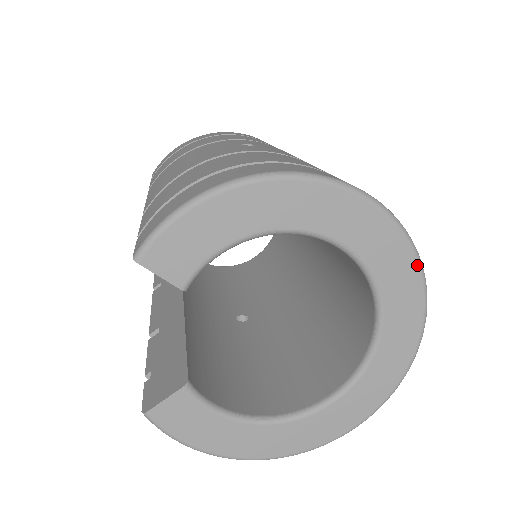
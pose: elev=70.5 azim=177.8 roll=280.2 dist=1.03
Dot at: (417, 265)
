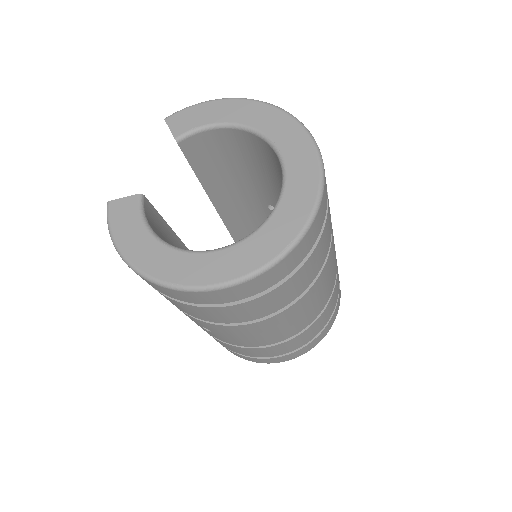
Dot at: (319, 170)
